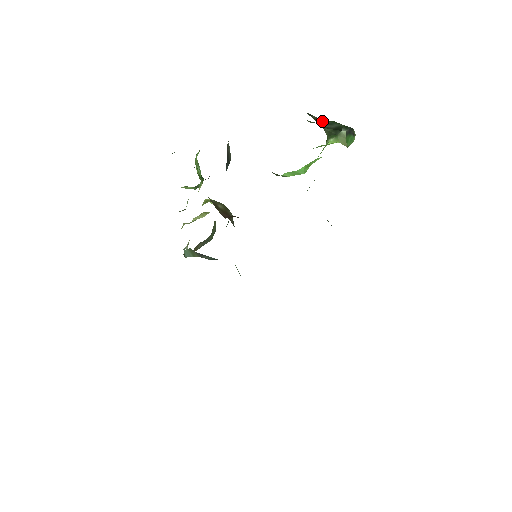
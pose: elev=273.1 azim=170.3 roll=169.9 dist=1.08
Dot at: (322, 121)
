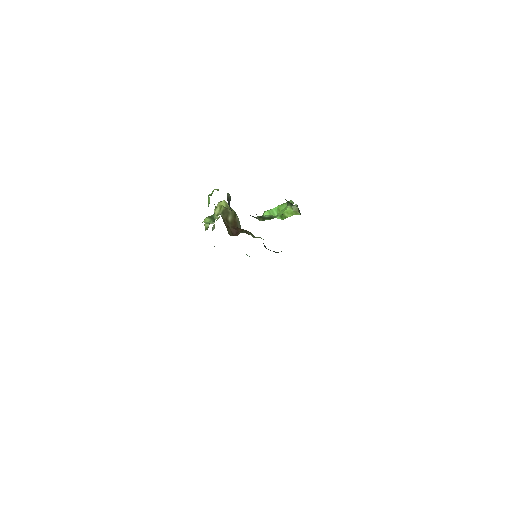
Dot at: occluded
